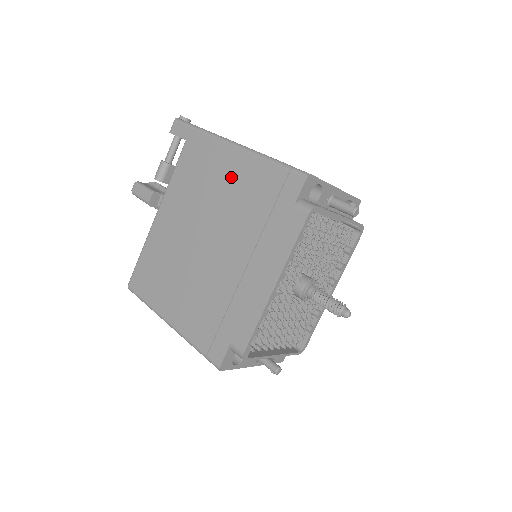
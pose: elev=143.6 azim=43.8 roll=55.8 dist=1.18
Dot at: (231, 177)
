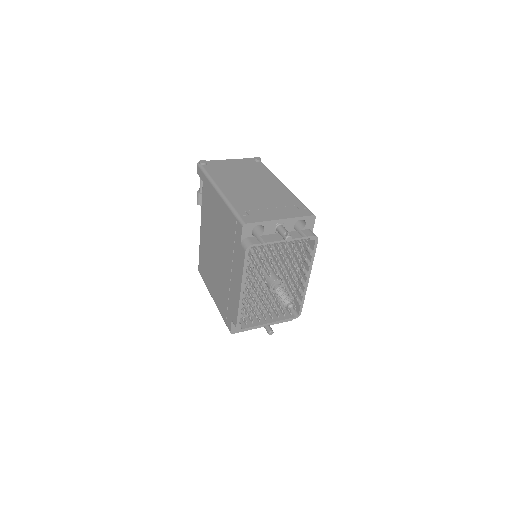
Dot at: (219, 215)
